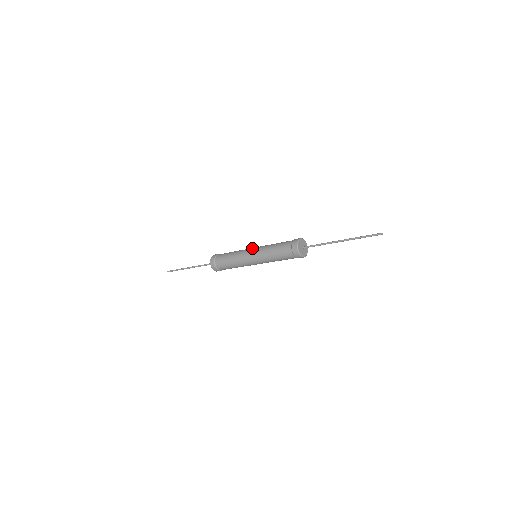
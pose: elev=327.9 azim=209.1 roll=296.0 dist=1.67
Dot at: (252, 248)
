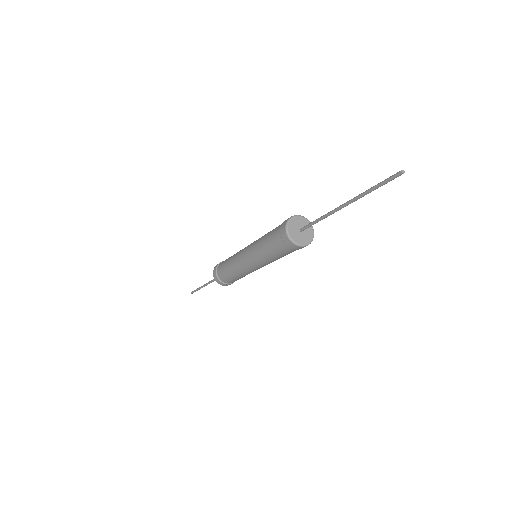
Dot at: occluded
